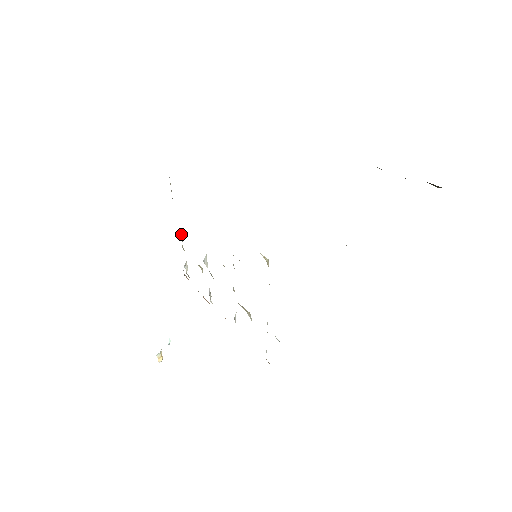
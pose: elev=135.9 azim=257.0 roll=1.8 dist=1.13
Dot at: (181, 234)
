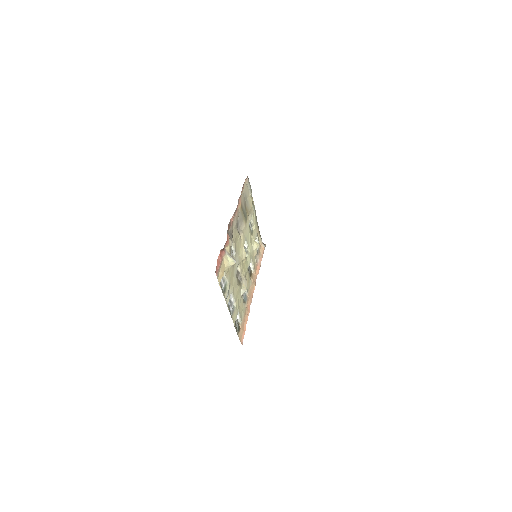
Dot at: occluded
